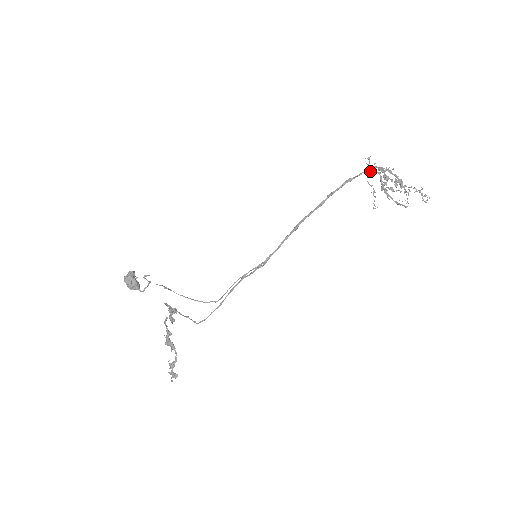
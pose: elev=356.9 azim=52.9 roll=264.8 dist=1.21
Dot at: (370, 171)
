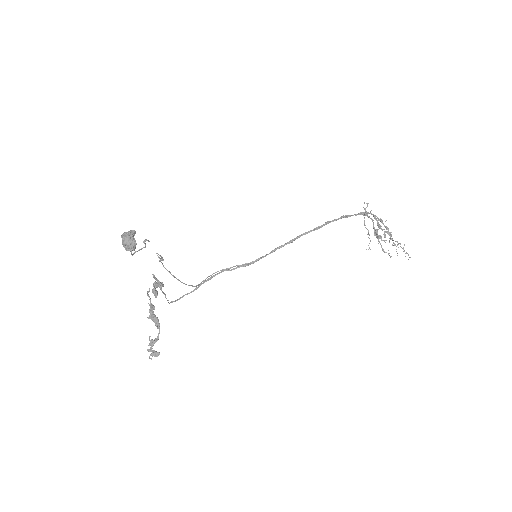
Dot at: (365, 215)
